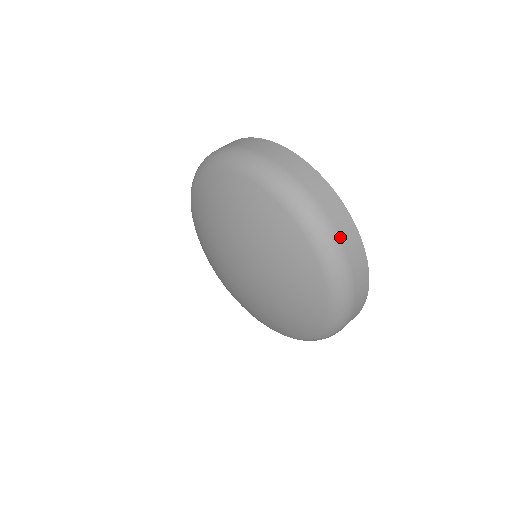
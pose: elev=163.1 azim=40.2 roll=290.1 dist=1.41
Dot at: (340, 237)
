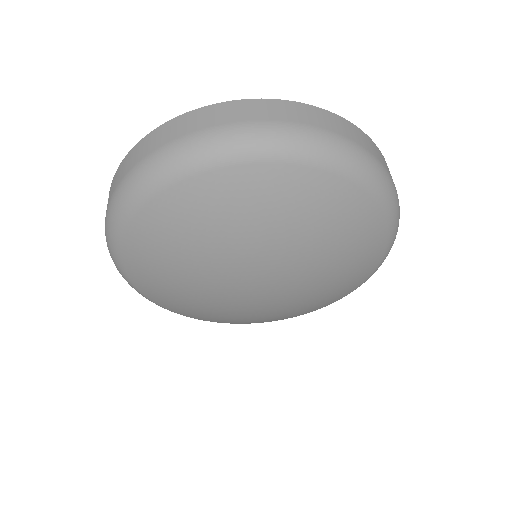
Dot at: occluded
